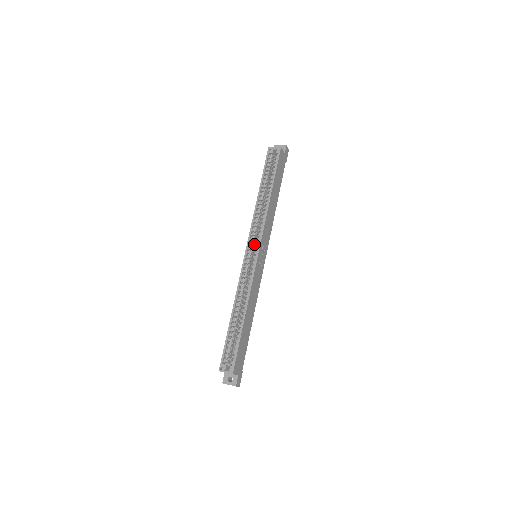
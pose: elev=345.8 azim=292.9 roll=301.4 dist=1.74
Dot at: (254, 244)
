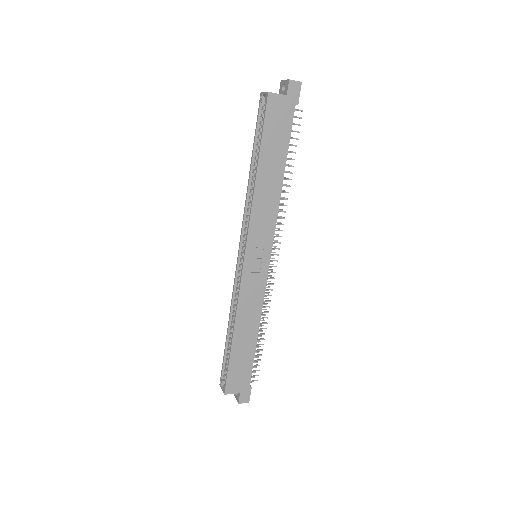
Dot at: occluded
